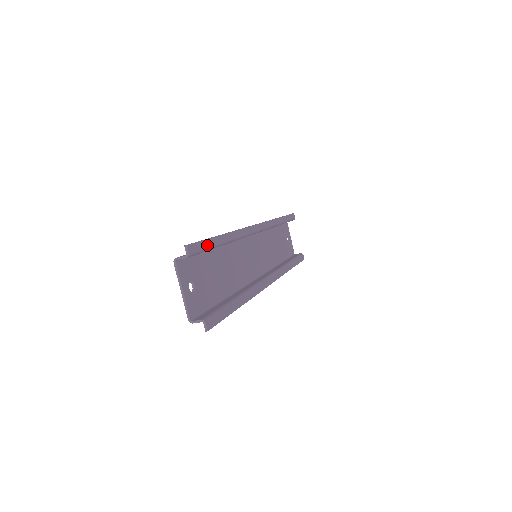
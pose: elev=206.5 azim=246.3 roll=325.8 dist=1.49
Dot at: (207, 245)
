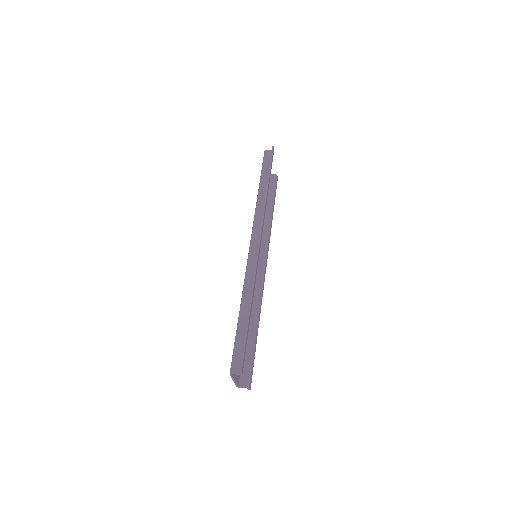
Dot at: (246, 343)
